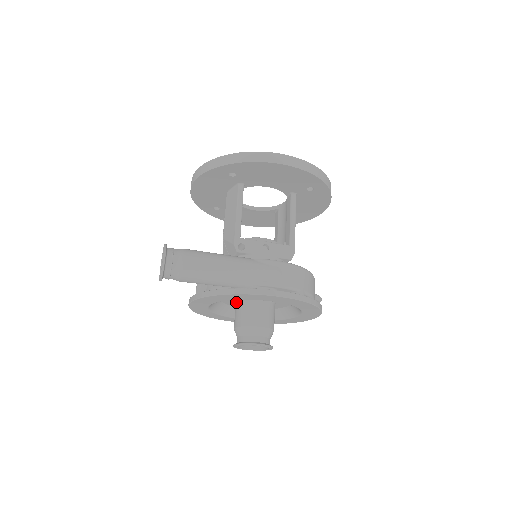
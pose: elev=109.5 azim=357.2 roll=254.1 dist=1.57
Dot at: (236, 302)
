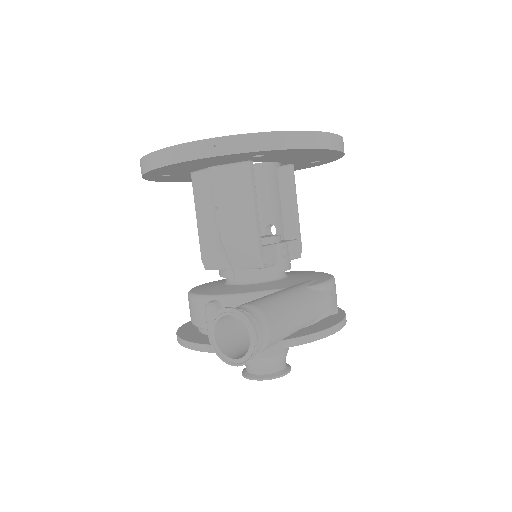
Dot at: occluded
